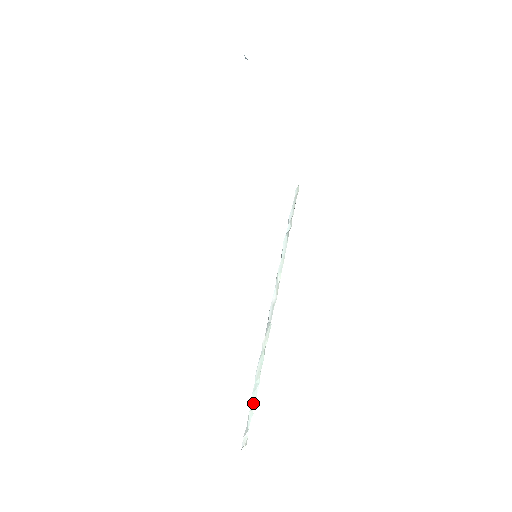
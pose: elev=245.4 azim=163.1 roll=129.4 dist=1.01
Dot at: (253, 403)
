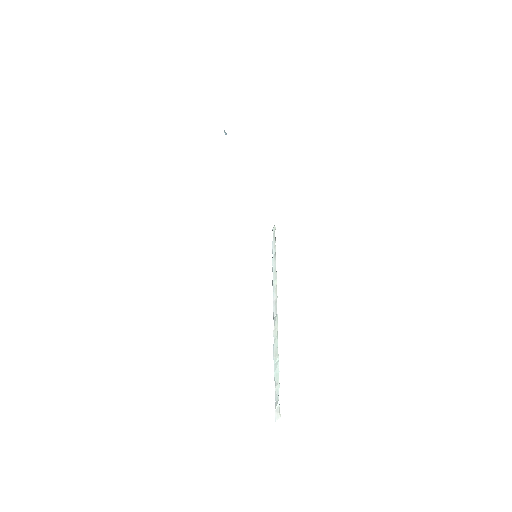
Dot at: (277, 378)
